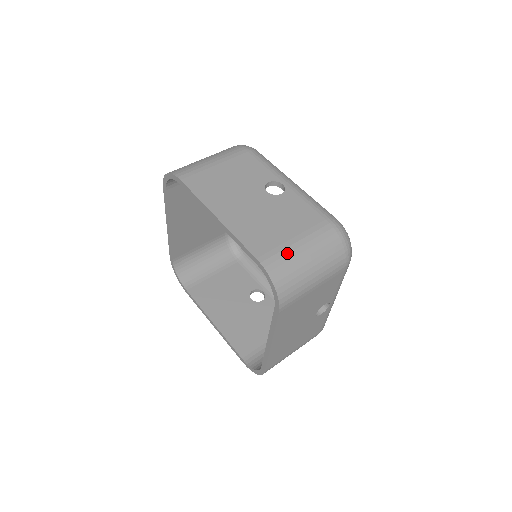
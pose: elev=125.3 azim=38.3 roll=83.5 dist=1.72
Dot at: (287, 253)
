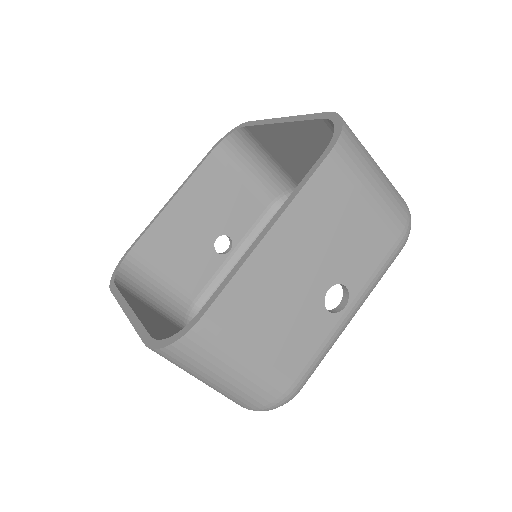
Dot at: occluded
